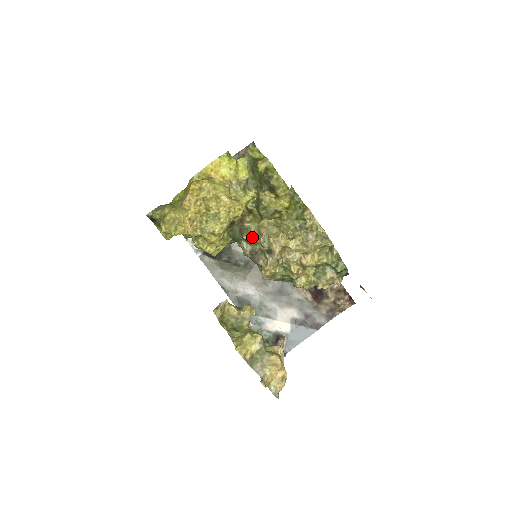
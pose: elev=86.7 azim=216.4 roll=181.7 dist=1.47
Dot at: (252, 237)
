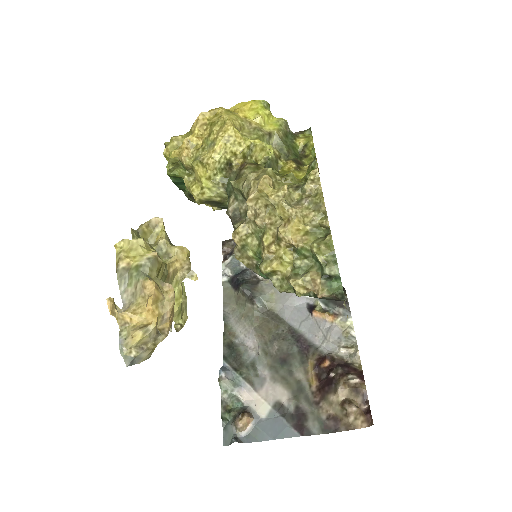
Dot at: (239, 182)
